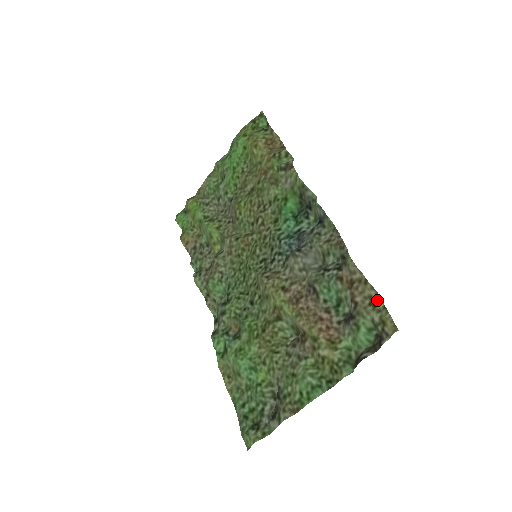
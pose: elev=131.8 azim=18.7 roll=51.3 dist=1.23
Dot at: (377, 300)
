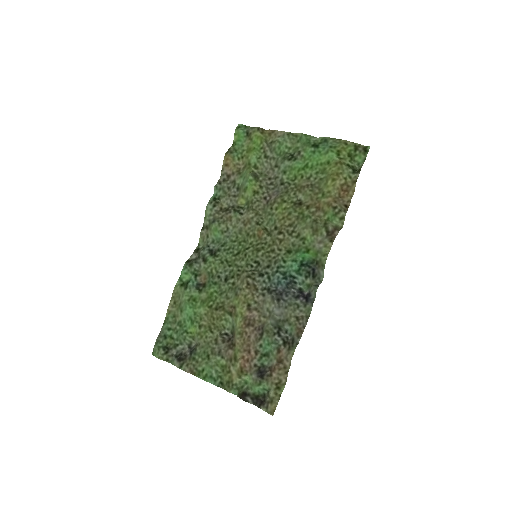
Dot at: (282, 387)
